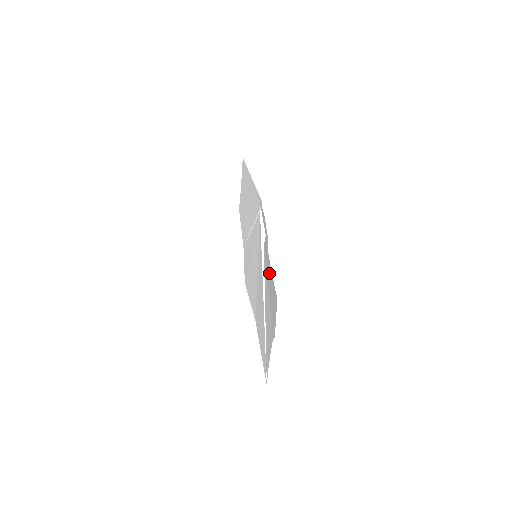
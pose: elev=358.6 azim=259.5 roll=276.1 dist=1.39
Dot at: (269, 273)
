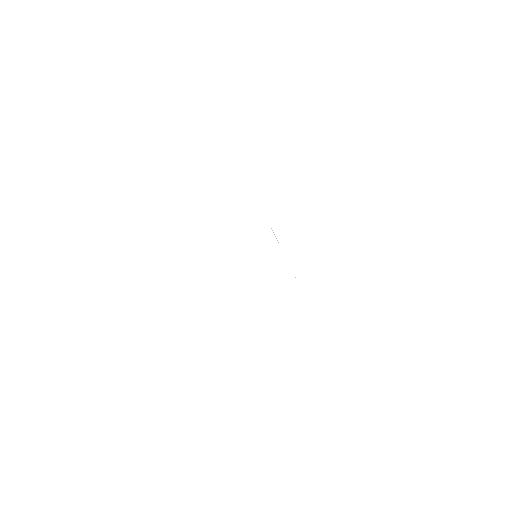
Dot at: occluded
